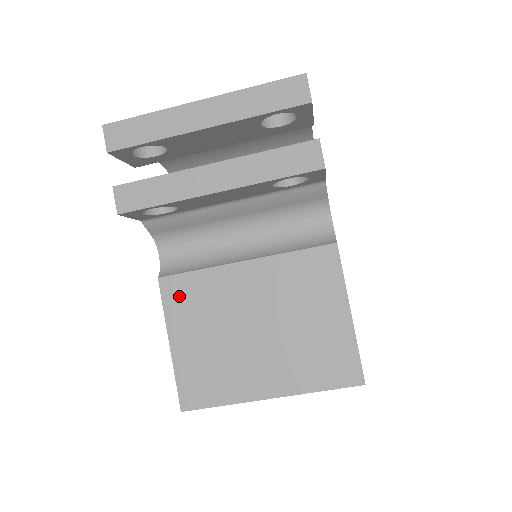
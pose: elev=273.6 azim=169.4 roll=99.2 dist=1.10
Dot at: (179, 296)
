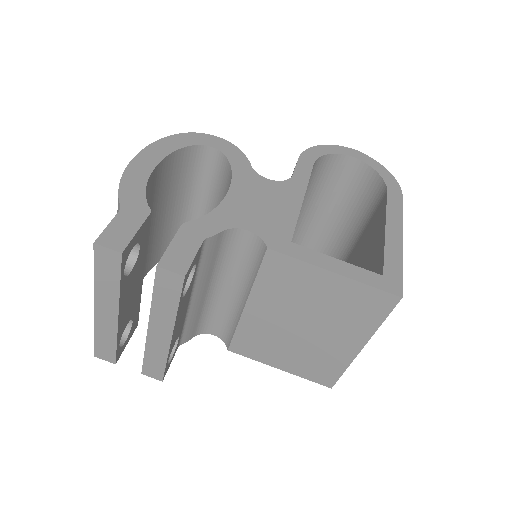
Dot at: (248, 349)
